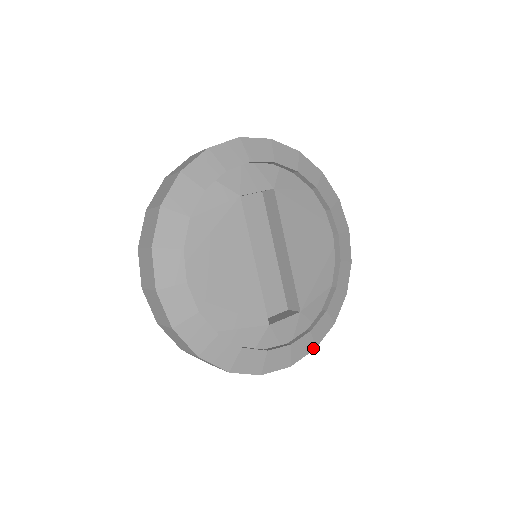
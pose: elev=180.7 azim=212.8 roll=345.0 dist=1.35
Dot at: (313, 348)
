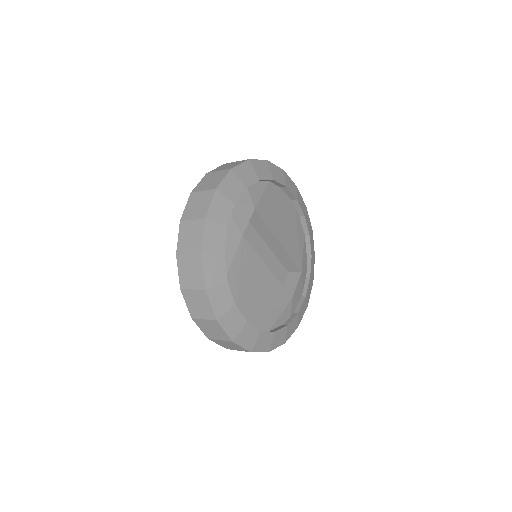
Dot at: (312, 284)
